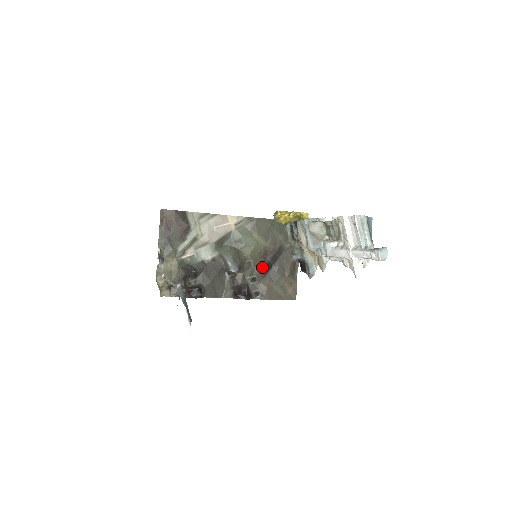
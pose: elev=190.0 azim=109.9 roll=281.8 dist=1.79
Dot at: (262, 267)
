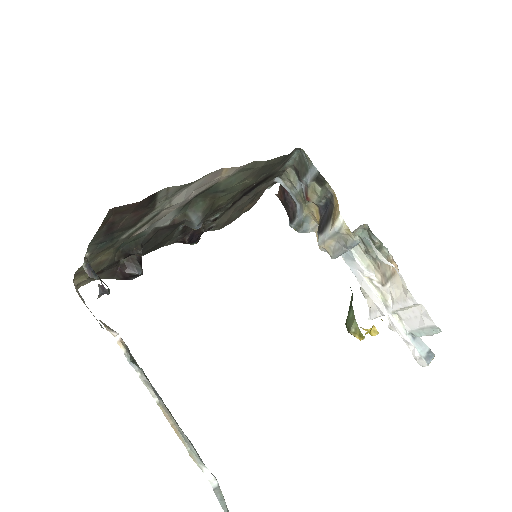
Dot at: (232, 202)
